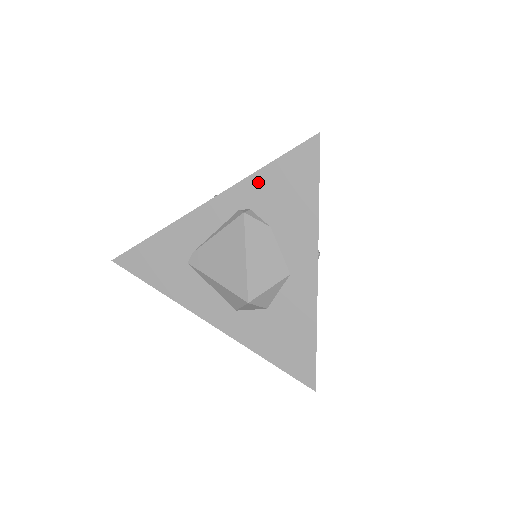
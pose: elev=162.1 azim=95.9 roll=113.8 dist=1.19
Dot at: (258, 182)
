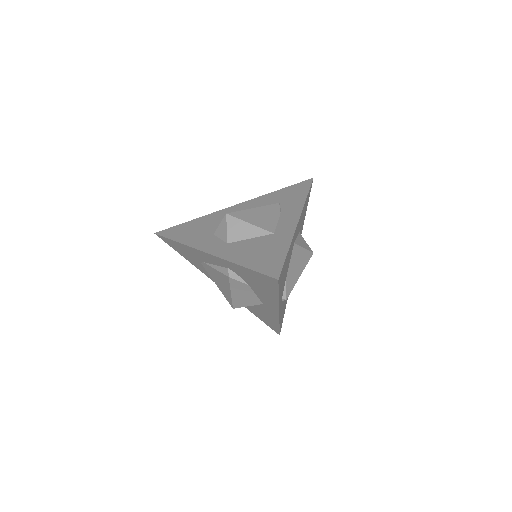
Dot at: (238, 268)
